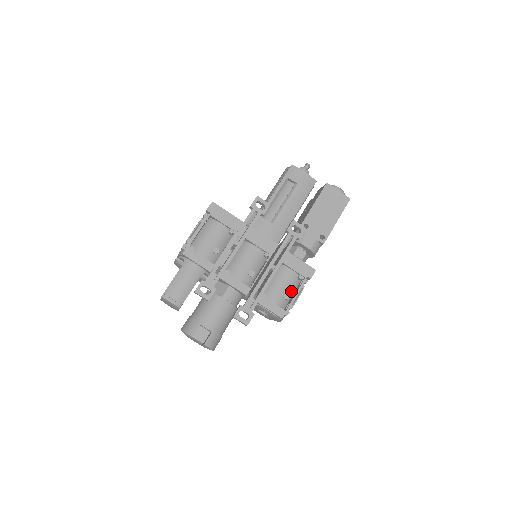
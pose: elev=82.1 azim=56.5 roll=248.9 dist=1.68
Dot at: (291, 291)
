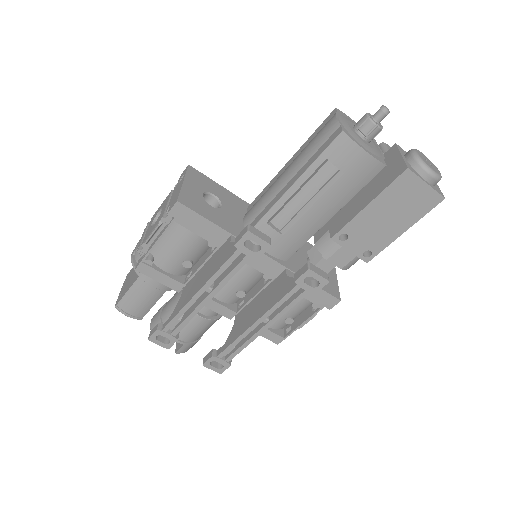
Dot at: (298, 313)
